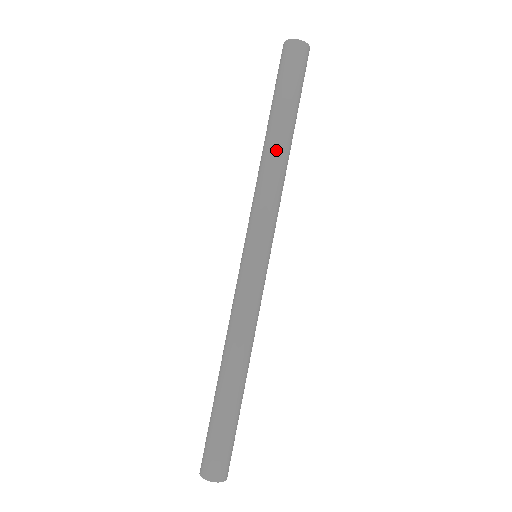
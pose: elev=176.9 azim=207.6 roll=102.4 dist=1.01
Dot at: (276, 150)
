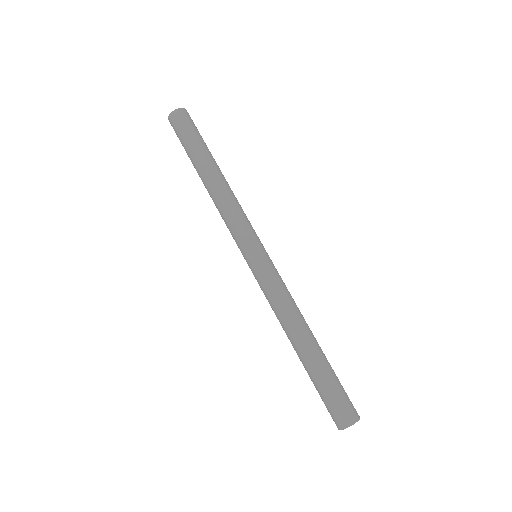
Dot at: (207, 188)
